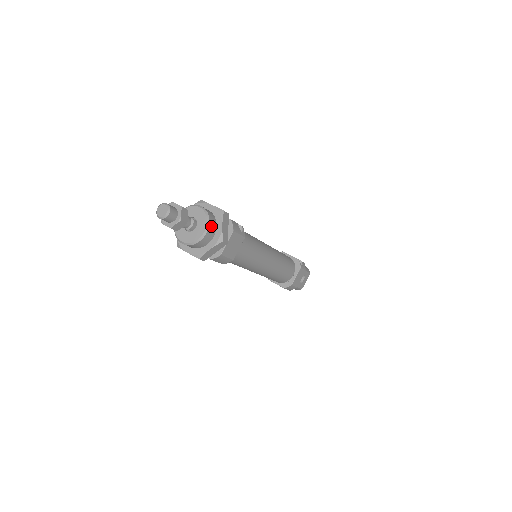
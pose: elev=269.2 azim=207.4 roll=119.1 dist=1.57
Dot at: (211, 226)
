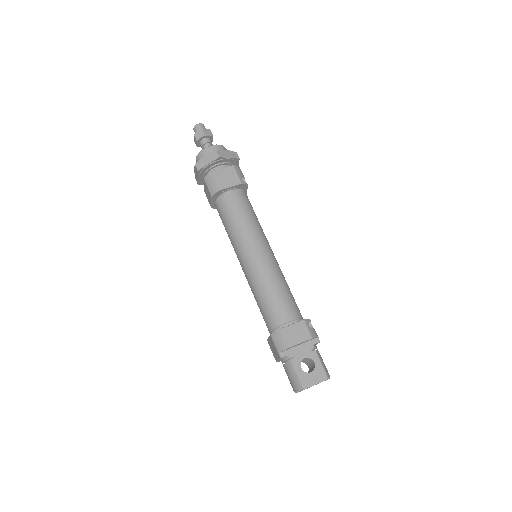
Dot at: (219, 147)
